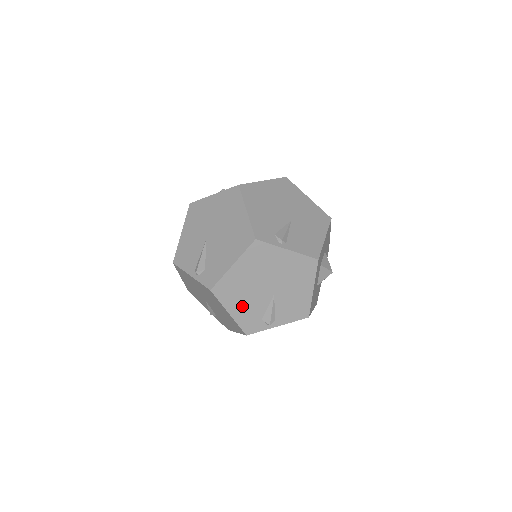
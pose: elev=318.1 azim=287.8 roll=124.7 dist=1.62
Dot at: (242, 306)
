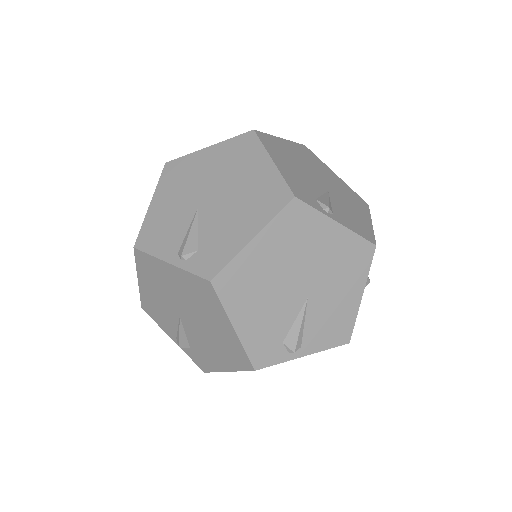
Dot at: (256, 316)
